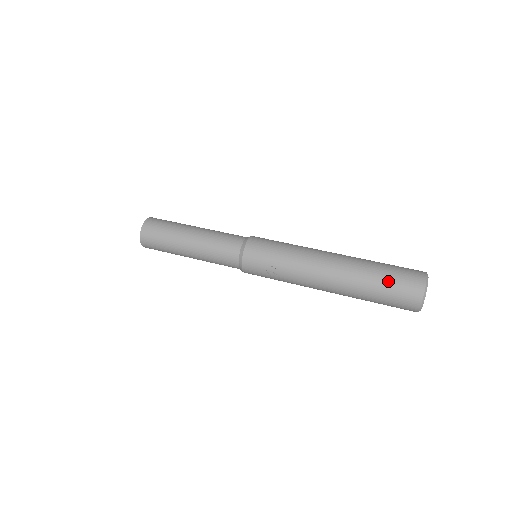
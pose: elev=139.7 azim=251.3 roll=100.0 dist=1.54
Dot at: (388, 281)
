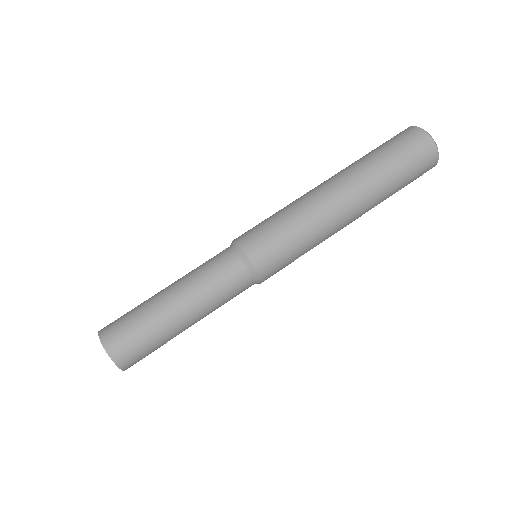
Dot at: (407, 180)
